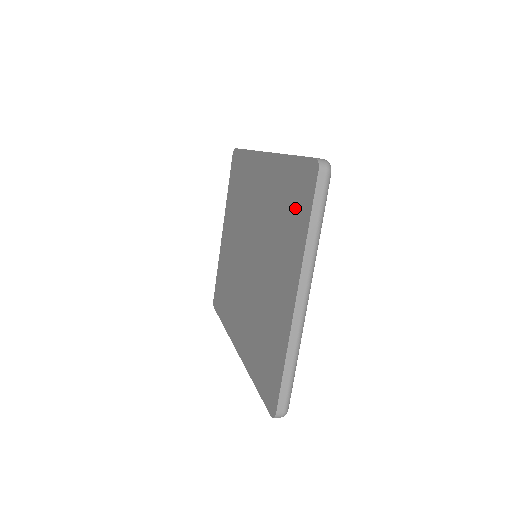
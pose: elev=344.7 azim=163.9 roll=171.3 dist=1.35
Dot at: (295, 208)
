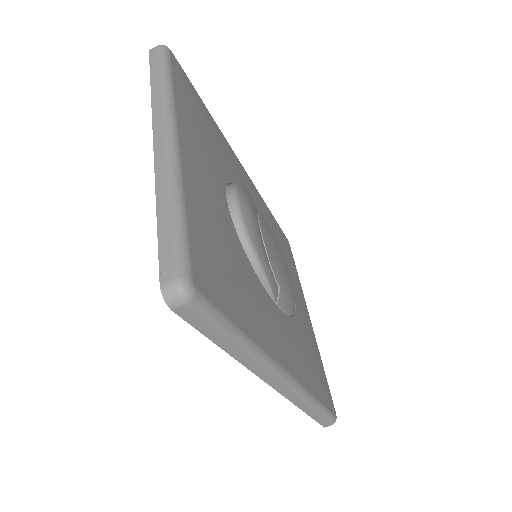
Dot at: occluded
